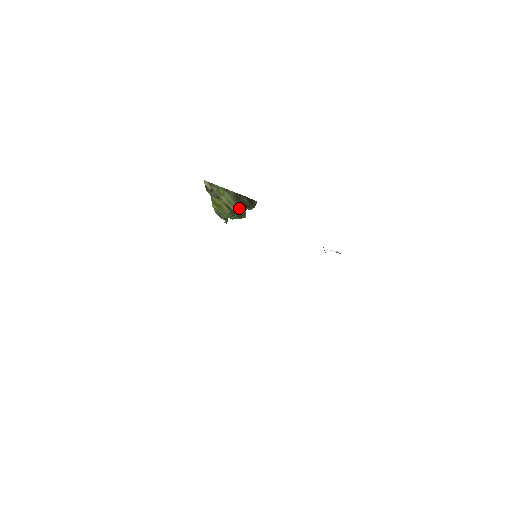
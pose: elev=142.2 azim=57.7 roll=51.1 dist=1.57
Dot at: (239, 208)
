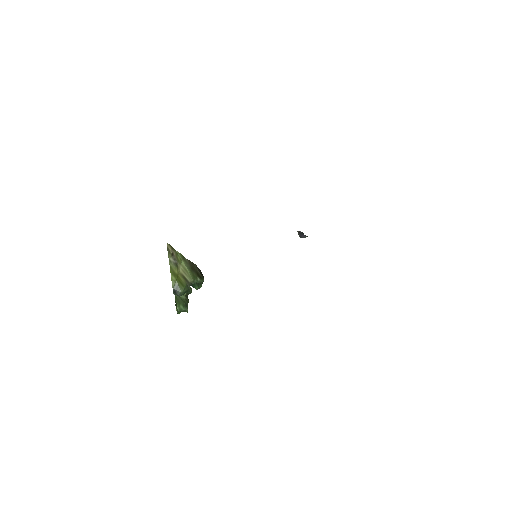
Dot at: (194, 278)
